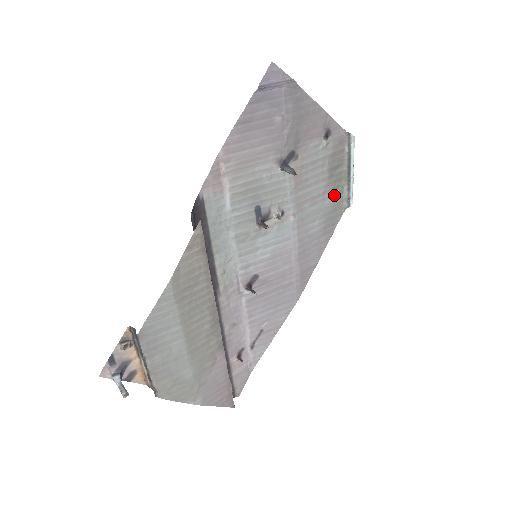
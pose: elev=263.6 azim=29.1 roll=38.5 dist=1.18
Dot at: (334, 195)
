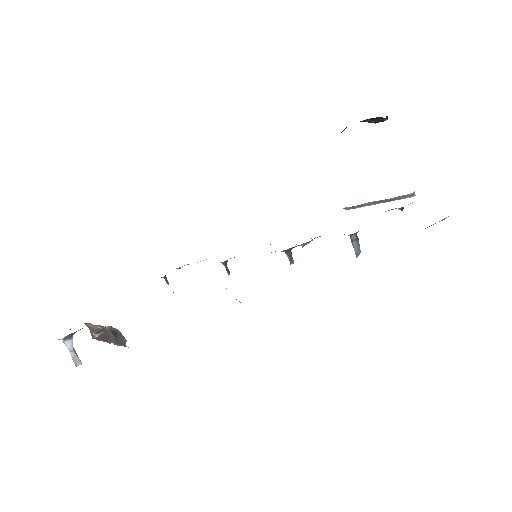
Dot at: occluded
